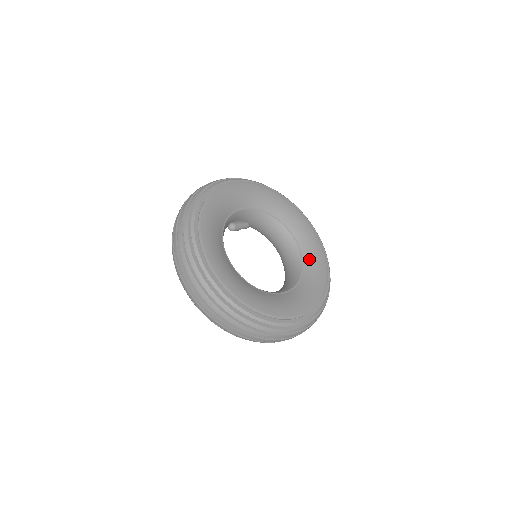
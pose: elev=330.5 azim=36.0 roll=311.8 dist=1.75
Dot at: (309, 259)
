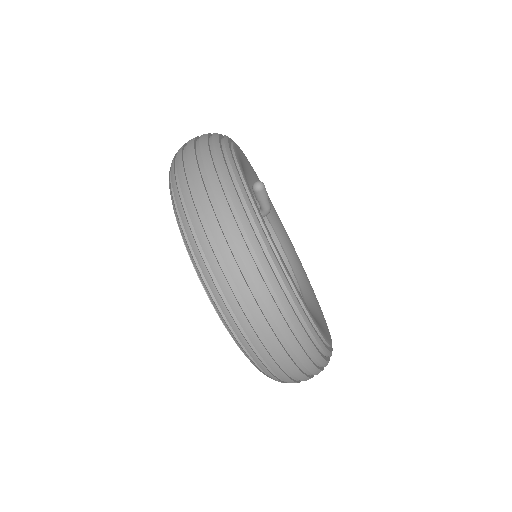
Dot at: (312, 307)
